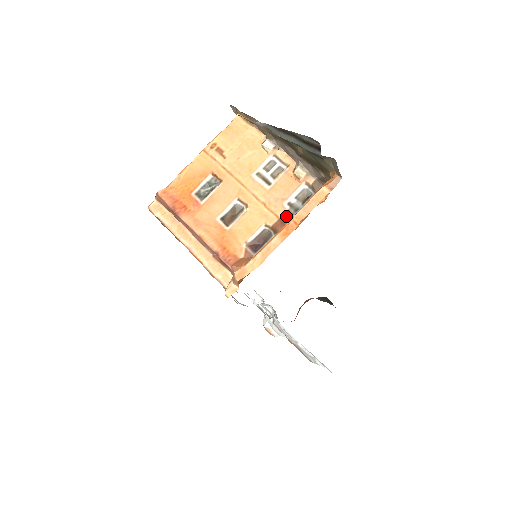
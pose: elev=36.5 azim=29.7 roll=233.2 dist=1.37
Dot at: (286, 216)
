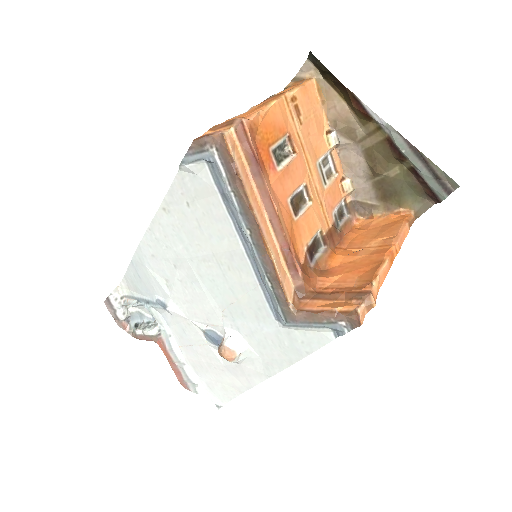
Dot at: (334, 228)
